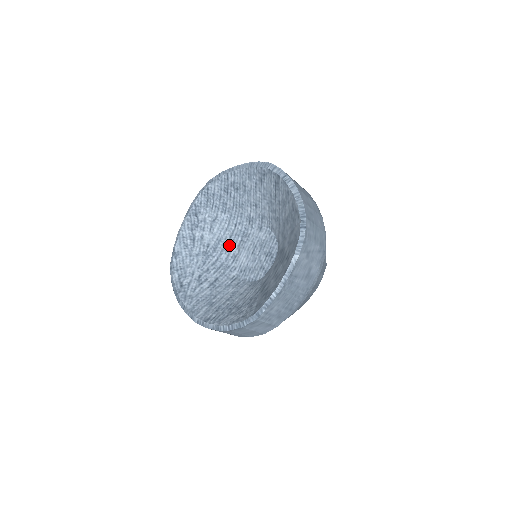
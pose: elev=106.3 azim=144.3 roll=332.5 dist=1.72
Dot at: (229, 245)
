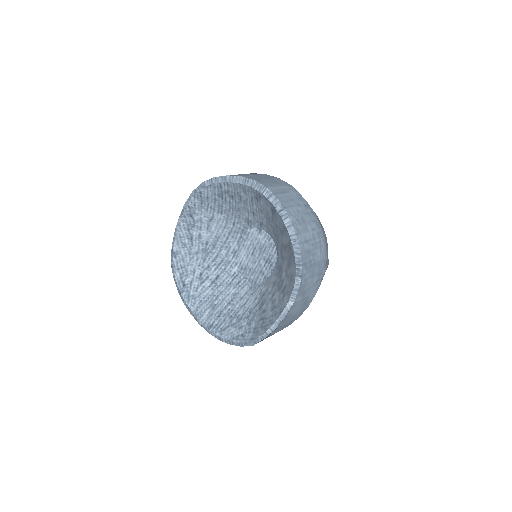
Dot at: (228, 241)
